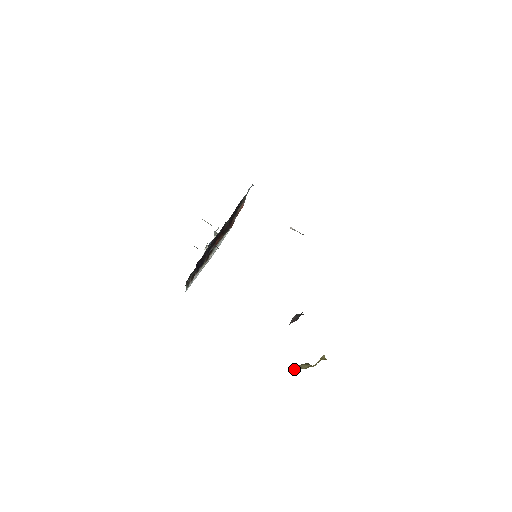
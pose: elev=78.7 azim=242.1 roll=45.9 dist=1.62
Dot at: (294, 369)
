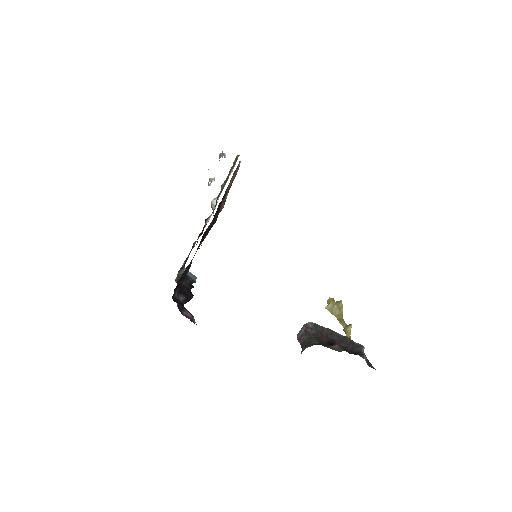
Dot at: (325, 308)
